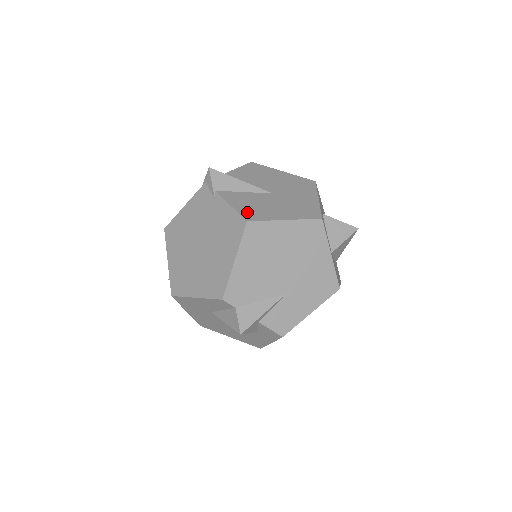
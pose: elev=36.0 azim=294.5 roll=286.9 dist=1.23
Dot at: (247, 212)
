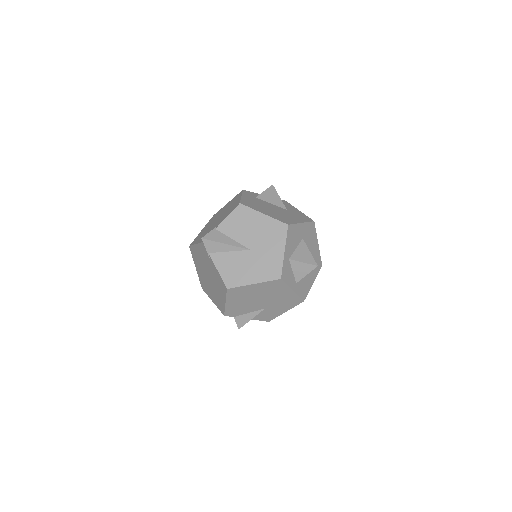
Dot at: (228, 278)
